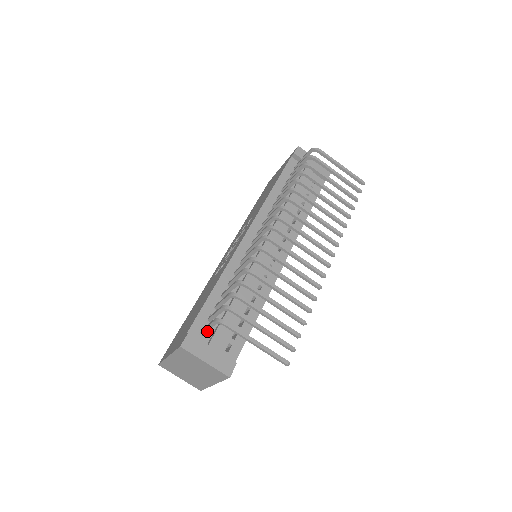
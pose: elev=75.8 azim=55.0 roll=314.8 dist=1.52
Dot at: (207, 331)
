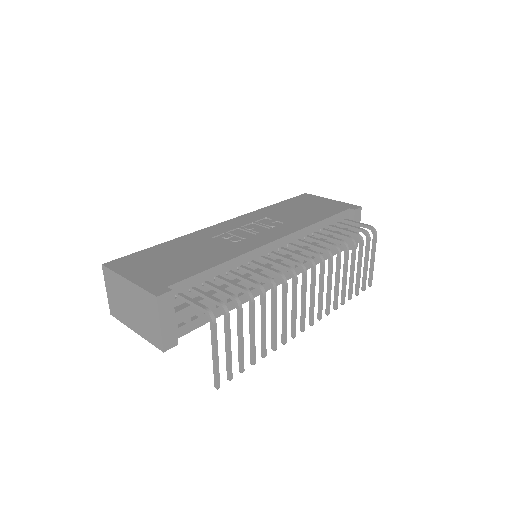
Dot at: occluded
